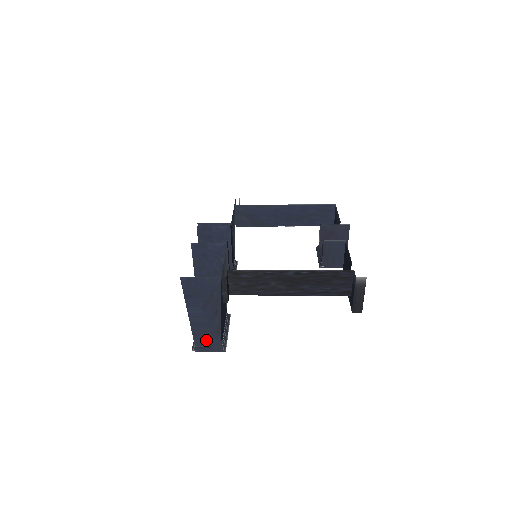
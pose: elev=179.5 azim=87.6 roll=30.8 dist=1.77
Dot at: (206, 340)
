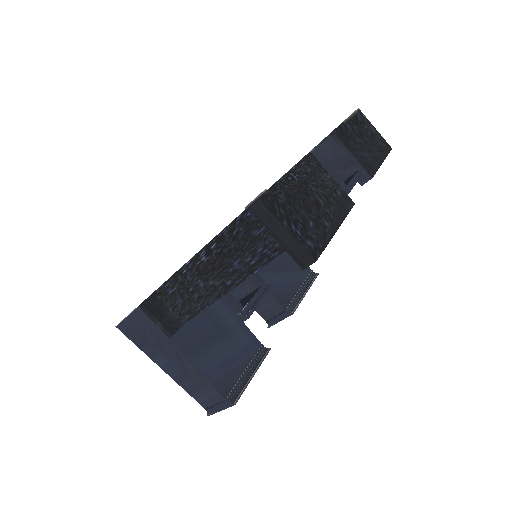
Dot at: (205, 396)
